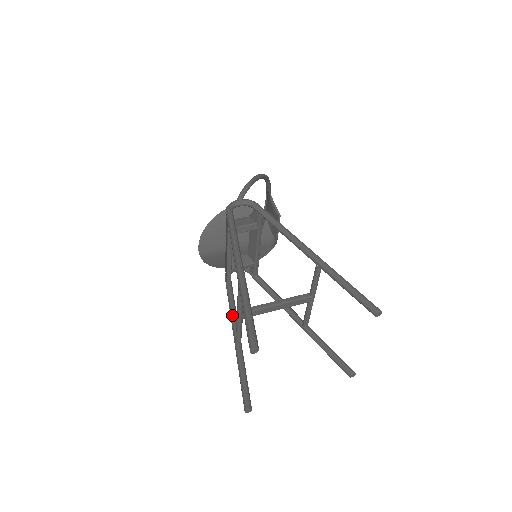
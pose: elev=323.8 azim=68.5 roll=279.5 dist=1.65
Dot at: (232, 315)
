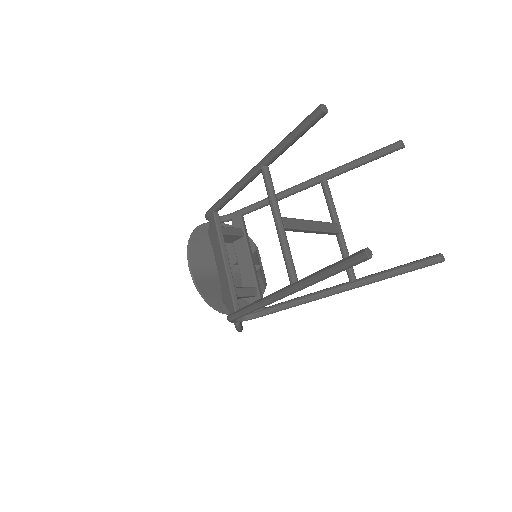
Dot at: occluded
